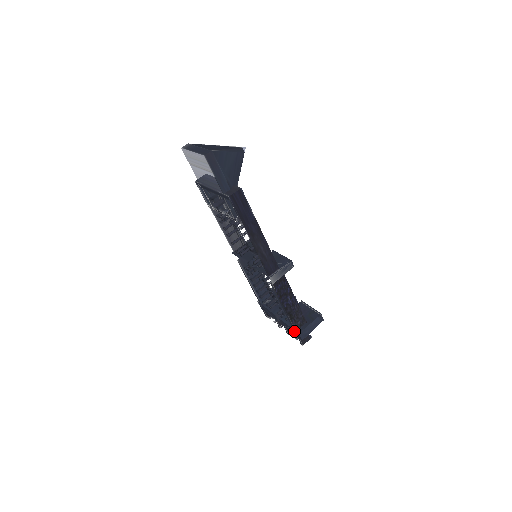
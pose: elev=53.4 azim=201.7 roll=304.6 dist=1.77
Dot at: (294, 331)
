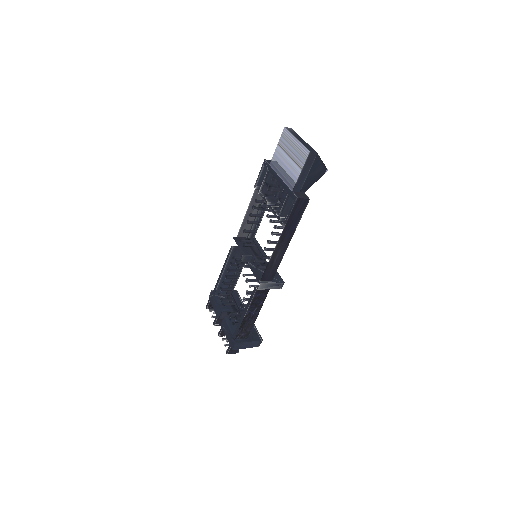
Dot at: (232, 338)
